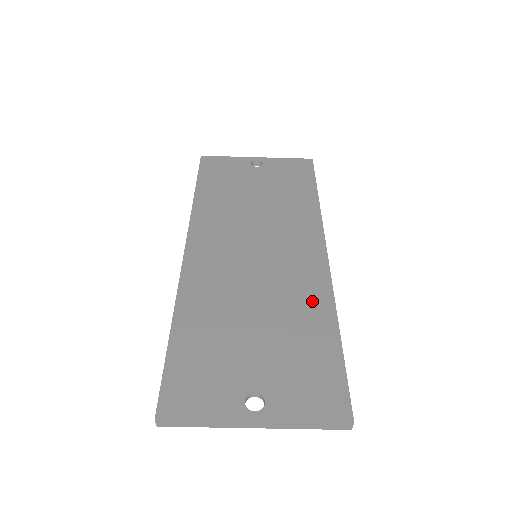
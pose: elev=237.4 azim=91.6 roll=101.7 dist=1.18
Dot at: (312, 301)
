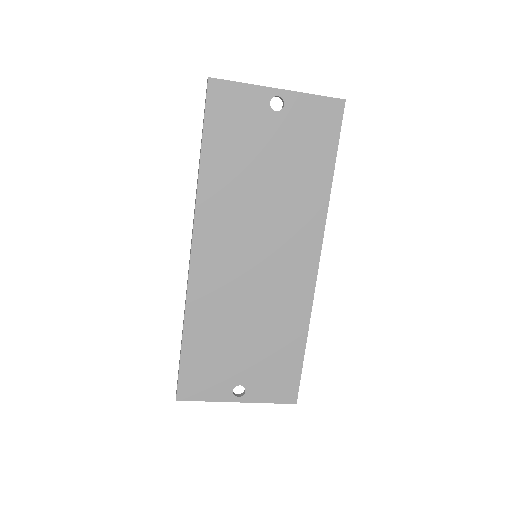
Dot at: (293, 314)
